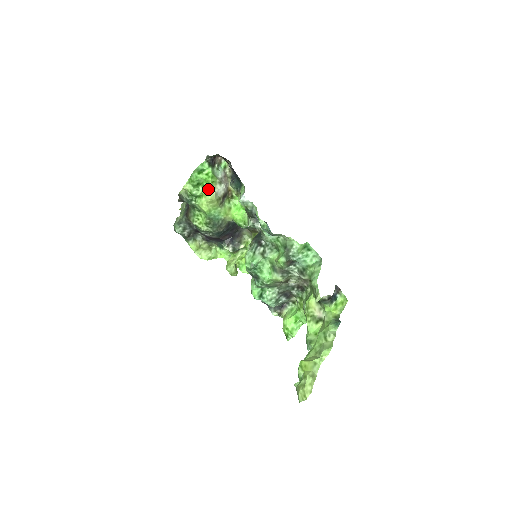
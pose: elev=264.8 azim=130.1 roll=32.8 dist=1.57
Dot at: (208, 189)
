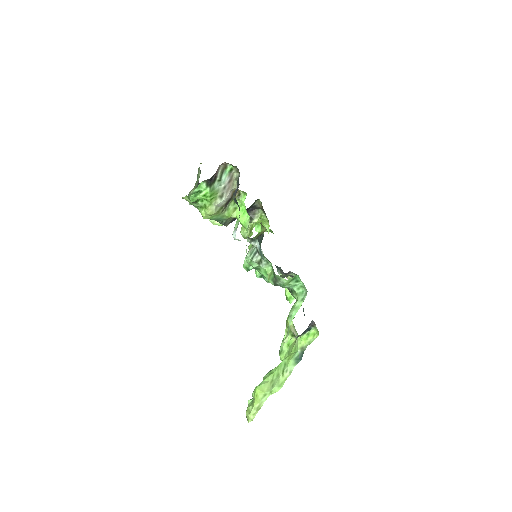
Dot at: (207, 206)
